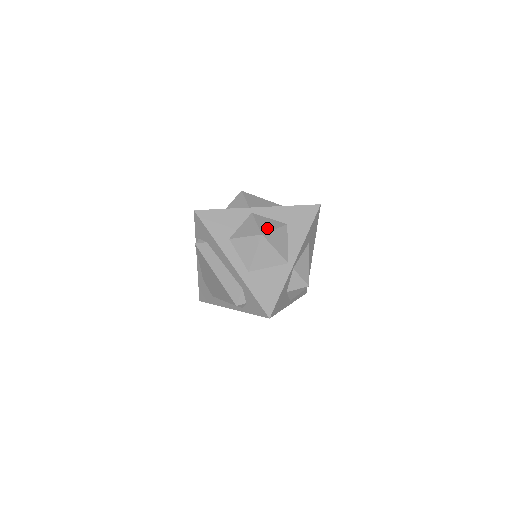
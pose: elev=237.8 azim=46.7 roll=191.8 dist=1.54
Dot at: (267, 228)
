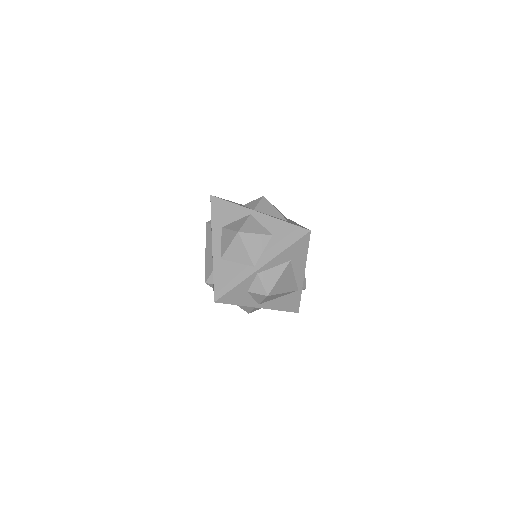
Dot at: (249, 230)
